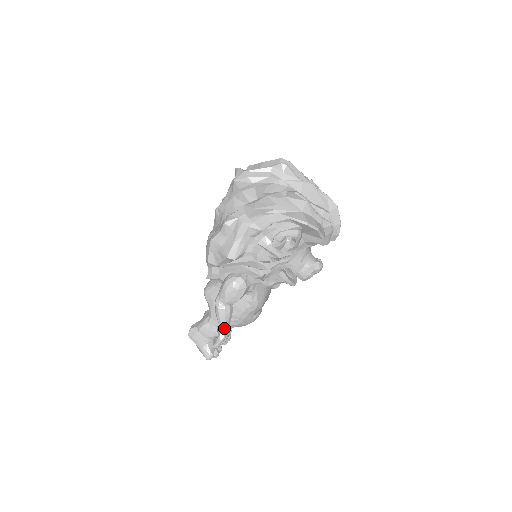
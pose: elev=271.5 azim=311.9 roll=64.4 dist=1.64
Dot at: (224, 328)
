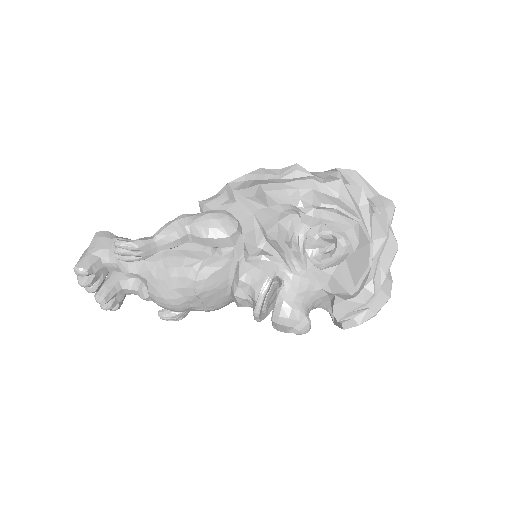
Dot at: (153, 242)
